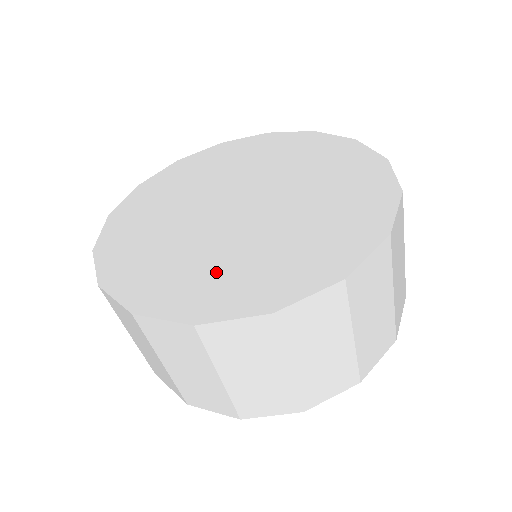
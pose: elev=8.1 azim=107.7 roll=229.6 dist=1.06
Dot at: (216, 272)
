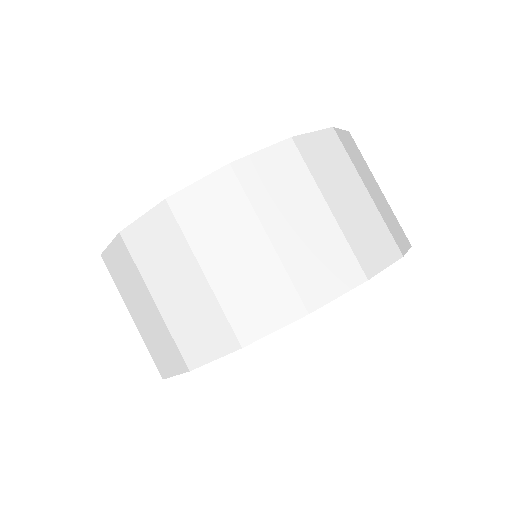
Dot at: occluded
